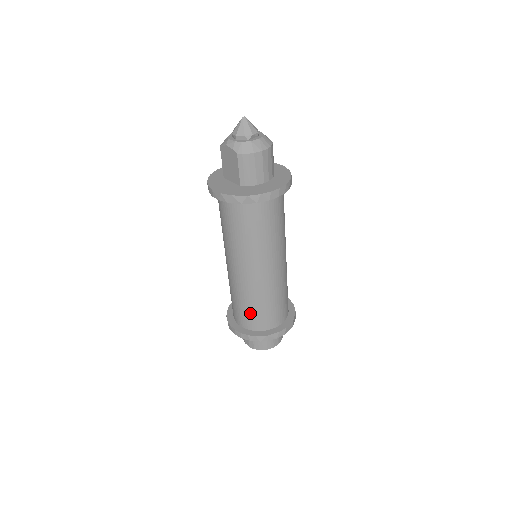
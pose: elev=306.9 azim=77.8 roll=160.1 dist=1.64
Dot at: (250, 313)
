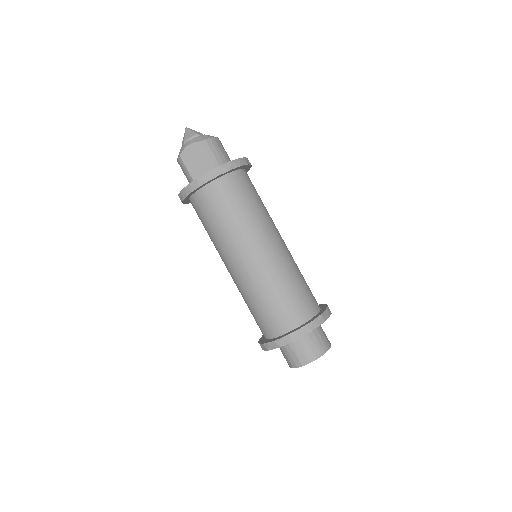
Dot at: (291, 301)
